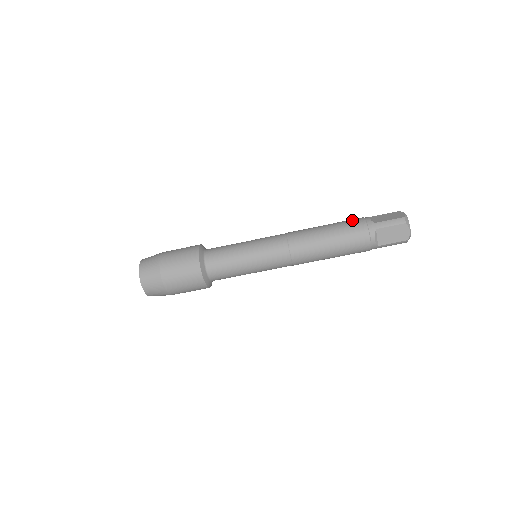
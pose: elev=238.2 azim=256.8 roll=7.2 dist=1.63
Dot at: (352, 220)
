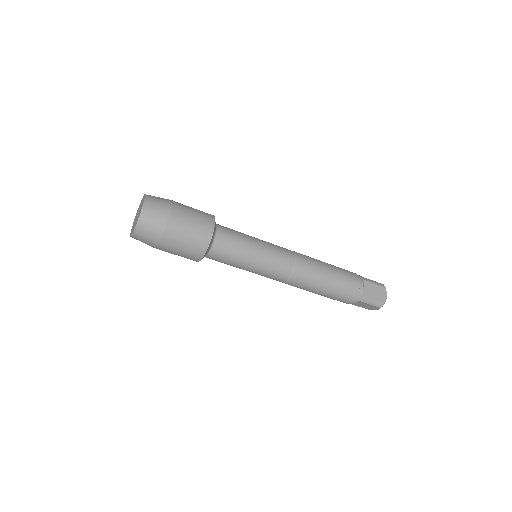
Dot at: occluded
